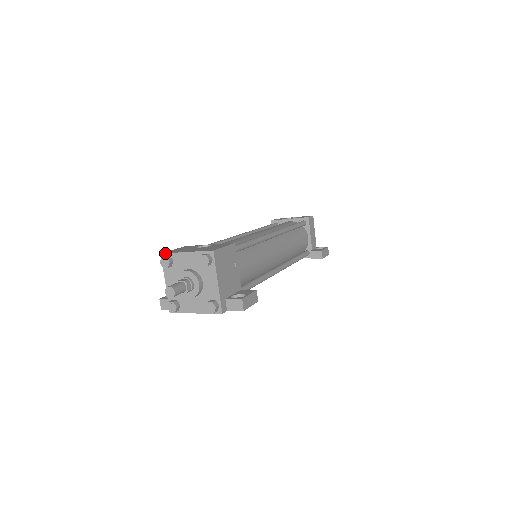
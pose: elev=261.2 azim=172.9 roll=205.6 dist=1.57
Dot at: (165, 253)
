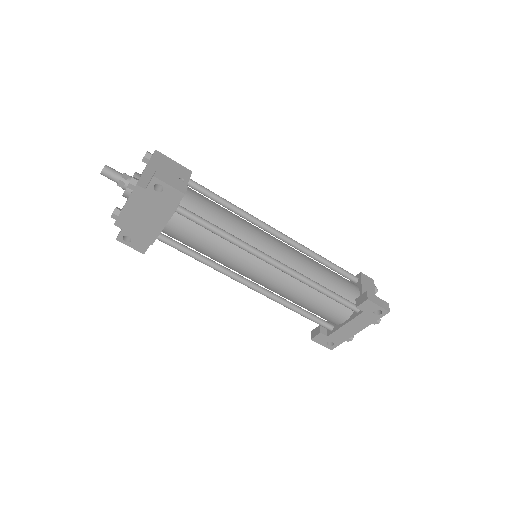
Dot at: occluded
